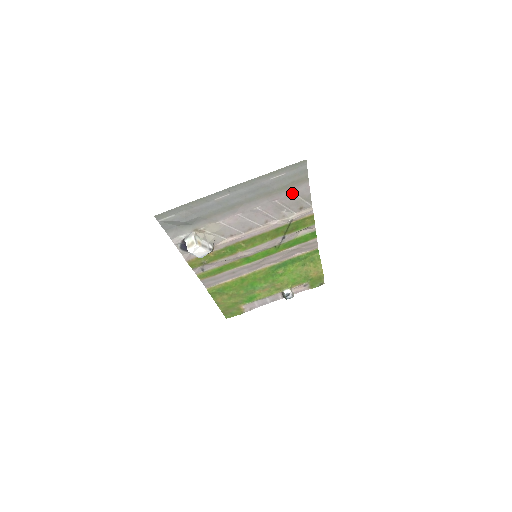
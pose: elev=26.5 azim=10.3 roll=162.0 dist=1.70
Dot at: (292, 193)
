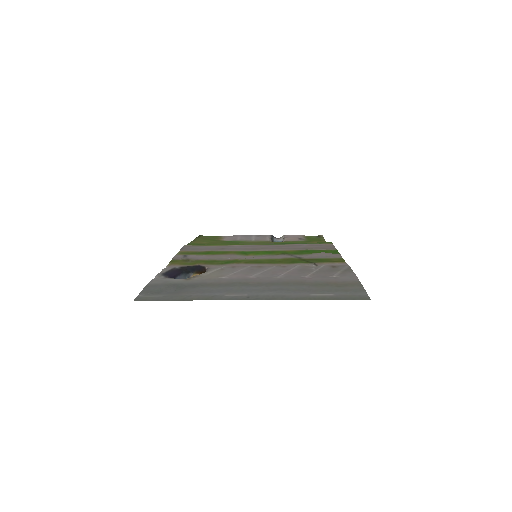
Dot at: (331, 277)
